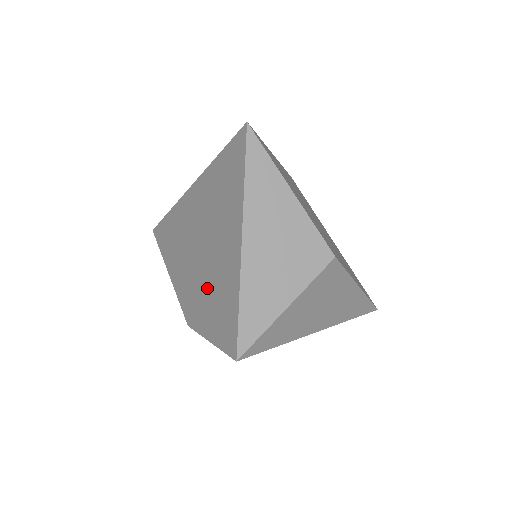
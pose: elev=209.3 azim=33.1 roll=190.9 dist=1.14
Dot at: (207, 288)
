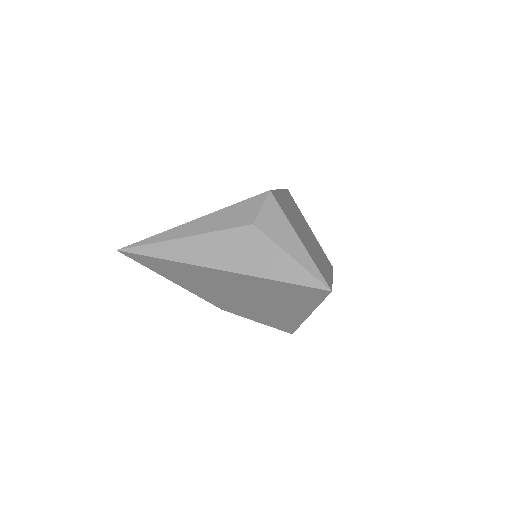
Dot at: (256, 311)
